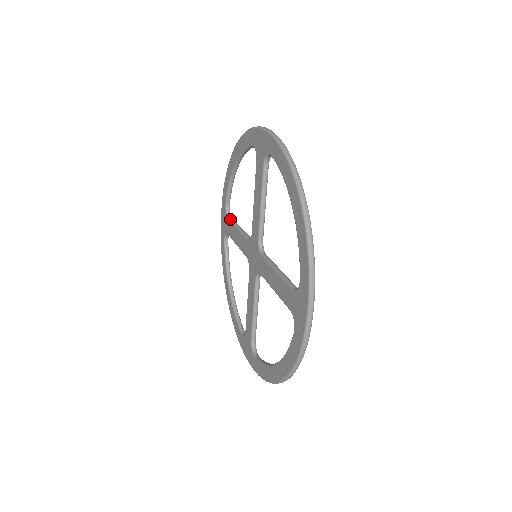
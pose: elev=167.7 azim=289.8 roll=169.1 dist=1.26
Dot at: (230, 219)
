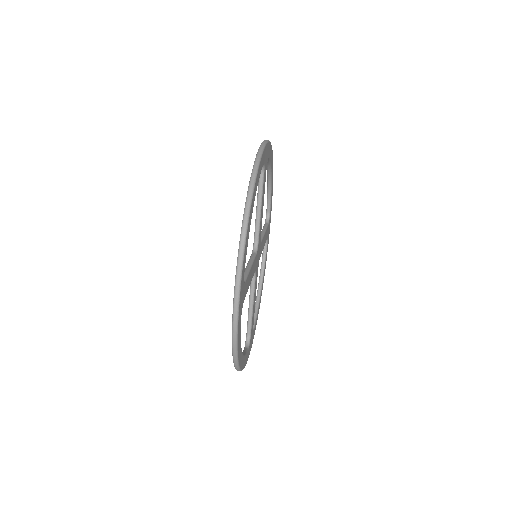
Dot at: (264, 225)
